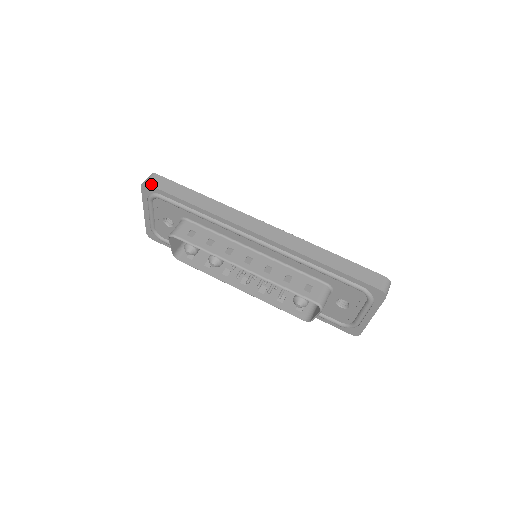
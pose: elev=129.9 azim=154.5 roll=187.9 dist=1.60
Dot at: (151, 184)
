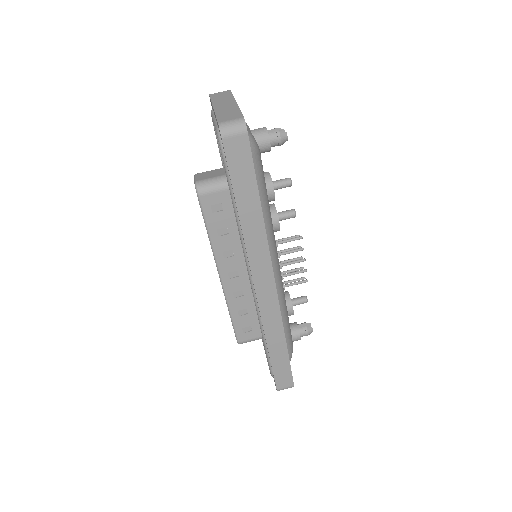
Dot at: (226, 144)
